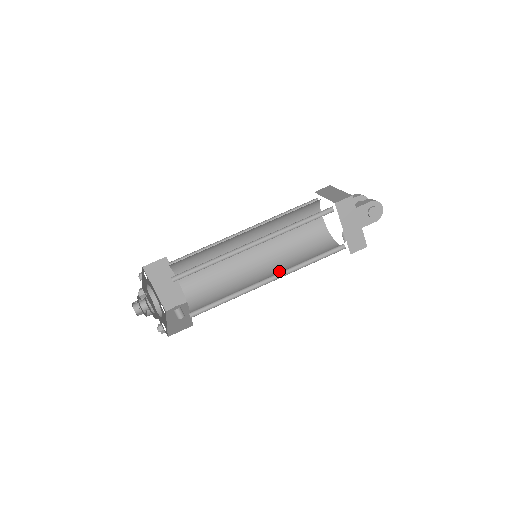
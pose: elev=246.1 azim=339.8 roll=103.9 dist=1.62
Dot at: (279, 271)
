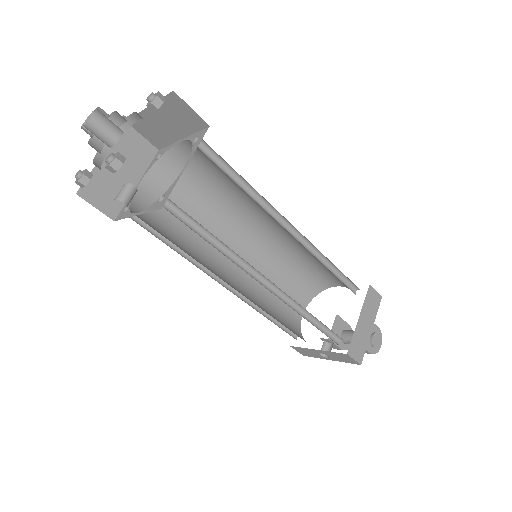
Dot at: occluded
